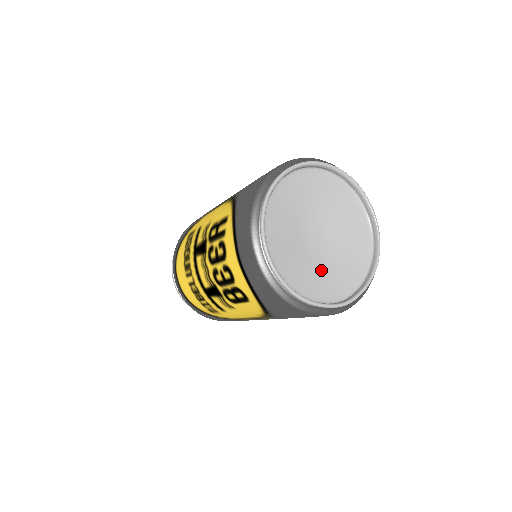
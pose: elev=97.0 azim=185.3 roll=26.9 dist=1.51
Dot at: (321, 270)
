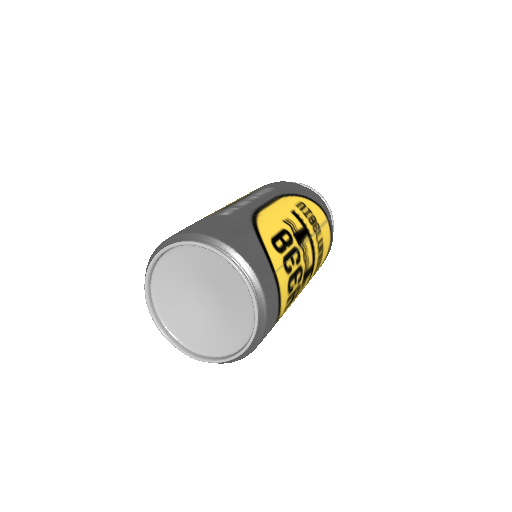
Dot at: (197, 323)
